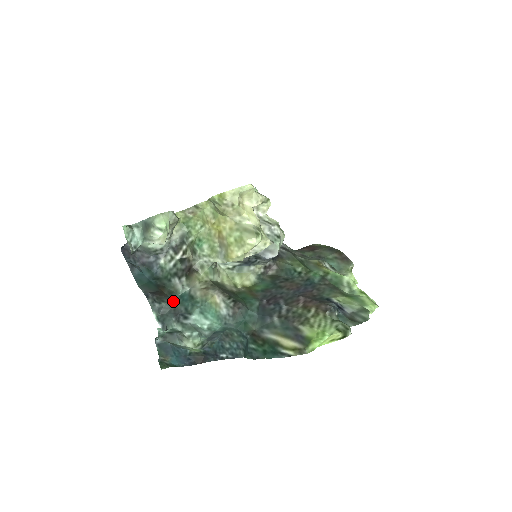
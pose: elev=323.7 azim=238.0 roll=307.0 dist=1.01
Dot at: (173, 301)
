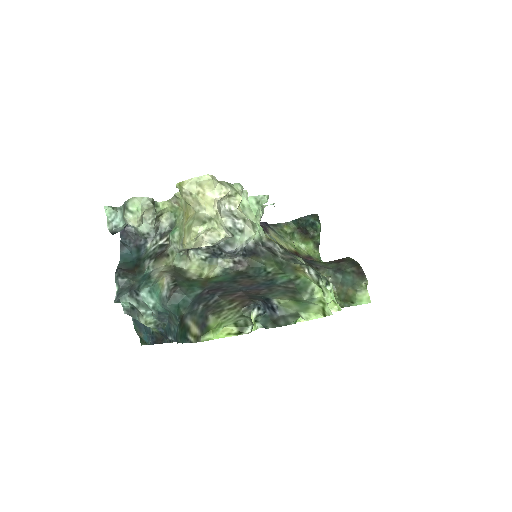
Dot at: (136, 279)
